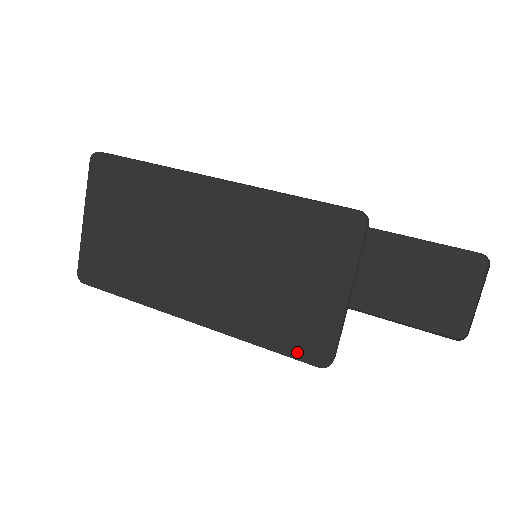
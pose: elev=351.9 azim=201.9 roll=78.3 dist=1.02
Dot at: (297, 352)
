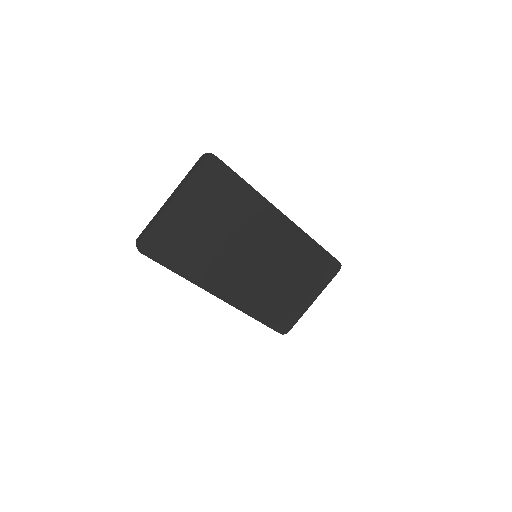
Dot at: (275, 325)
